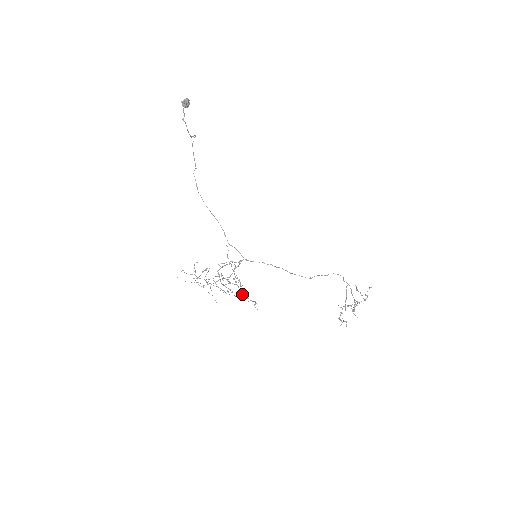
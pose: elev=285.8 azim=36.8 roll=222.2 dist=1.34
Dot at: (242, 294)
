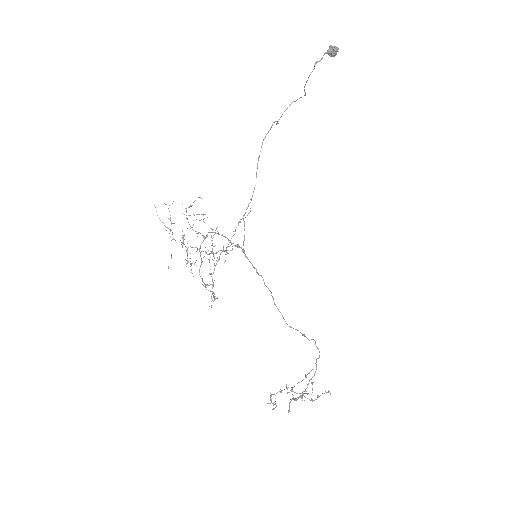
Dot at: occluded
